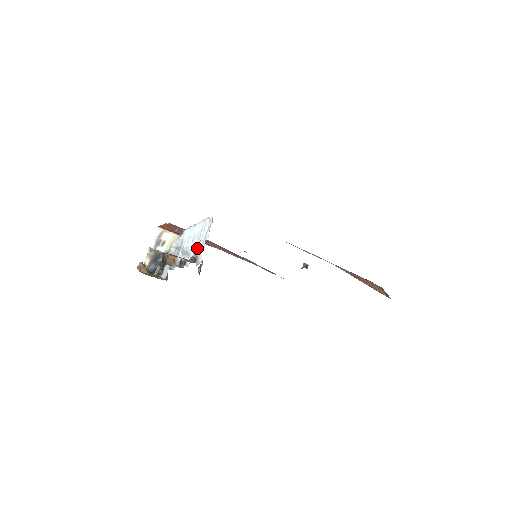
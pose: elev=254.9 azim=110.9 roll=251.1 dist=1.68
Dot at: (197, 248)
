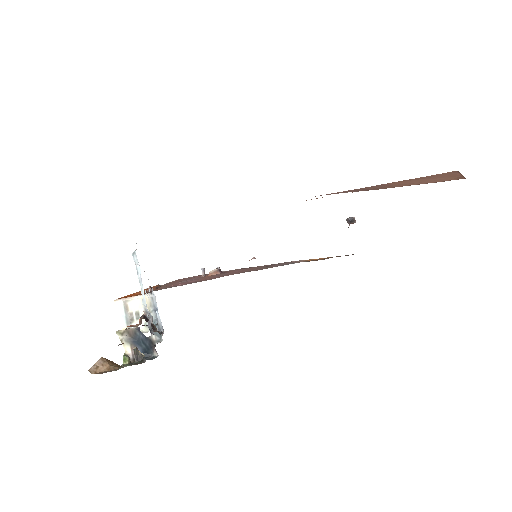
Dot at: occluded
